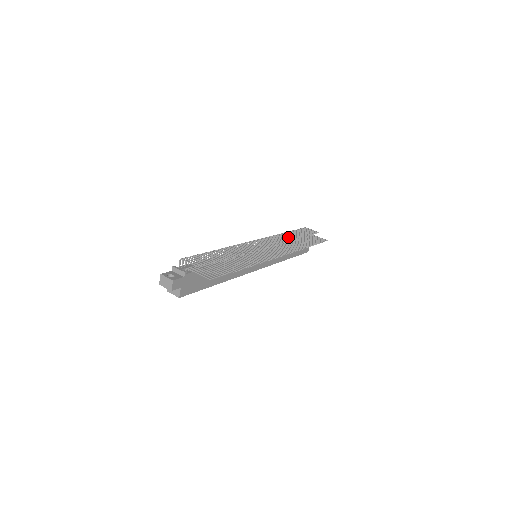
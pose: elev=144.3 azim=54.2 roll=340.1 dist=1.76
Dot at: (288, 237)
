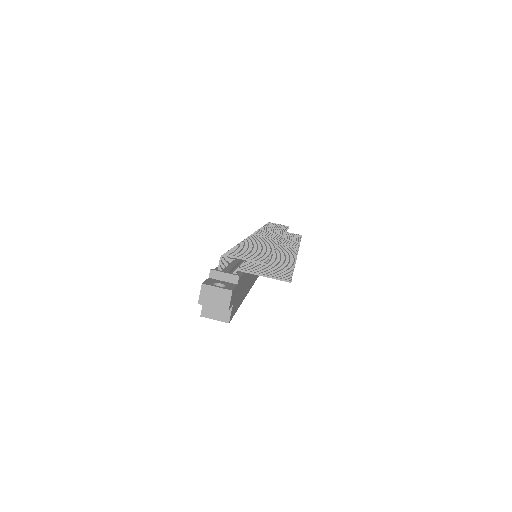
Dot at: (275, 230)
